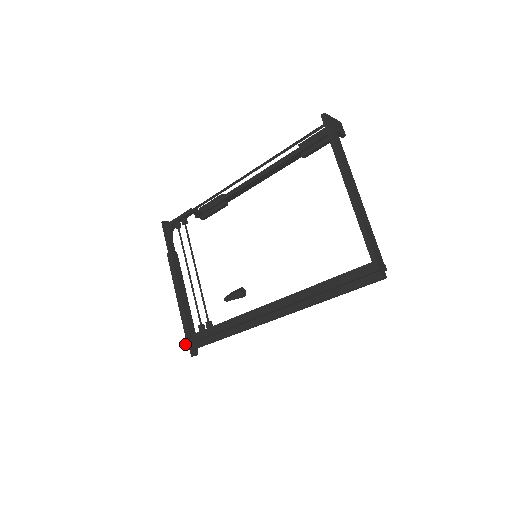
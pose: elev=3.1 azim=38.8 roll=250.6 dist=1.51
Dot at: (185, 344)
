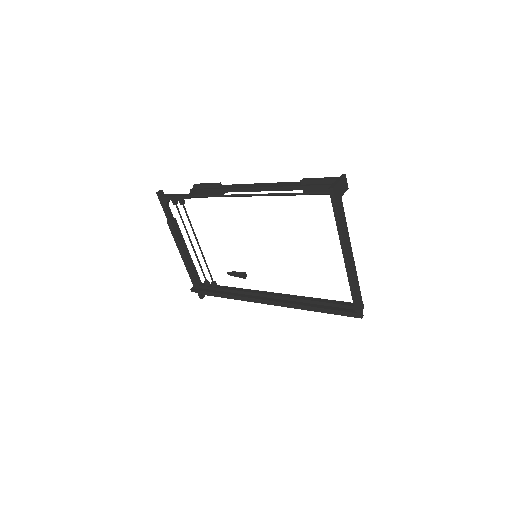
Dot at: occluded
